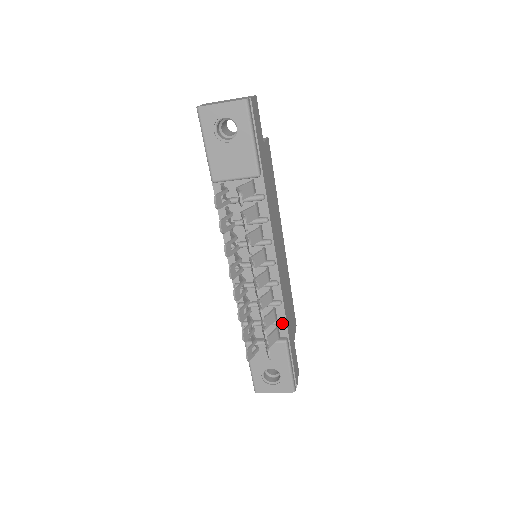
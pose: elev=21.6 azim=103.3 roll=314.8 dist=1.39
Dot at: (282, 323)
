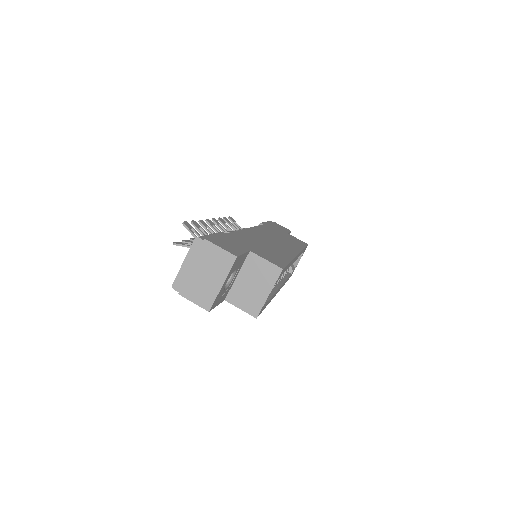
Dot at: occluded
